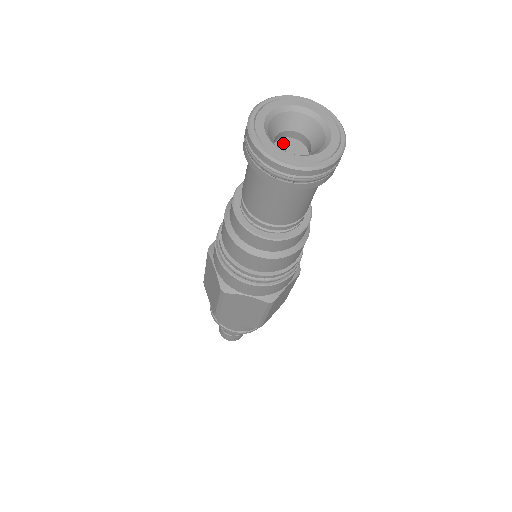
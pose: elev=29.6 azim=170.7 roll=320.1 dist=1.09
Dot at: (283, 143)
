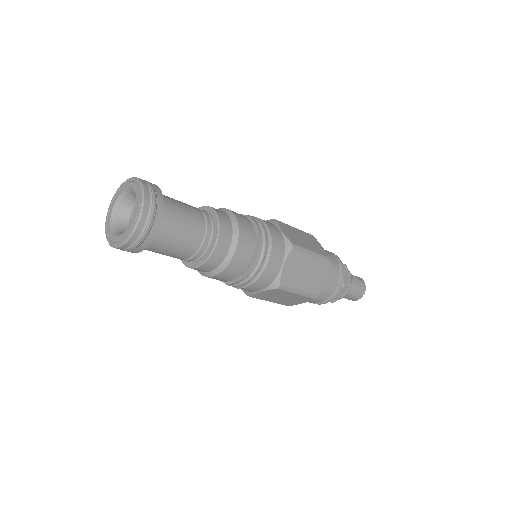
Dot at: occluded
